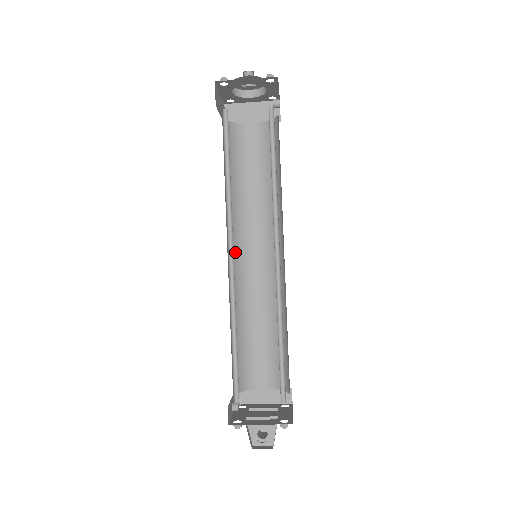
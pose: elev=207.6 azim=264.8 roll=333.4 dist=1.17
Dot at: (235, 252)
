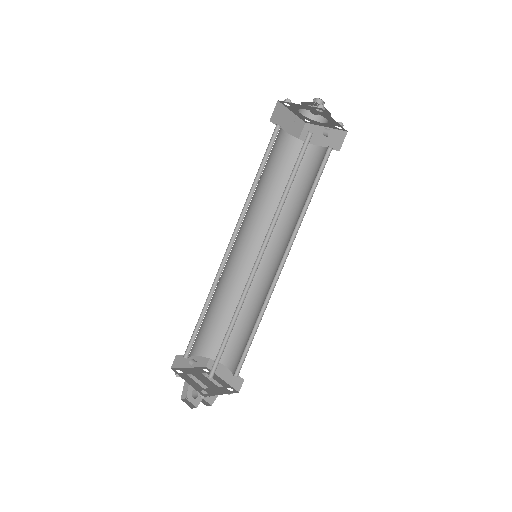
Dot at: (252, 247)
